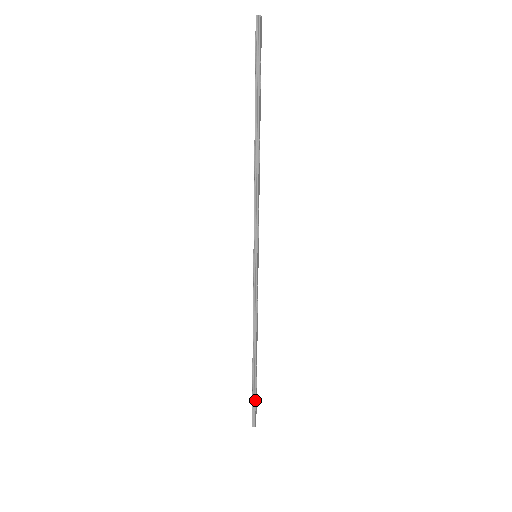
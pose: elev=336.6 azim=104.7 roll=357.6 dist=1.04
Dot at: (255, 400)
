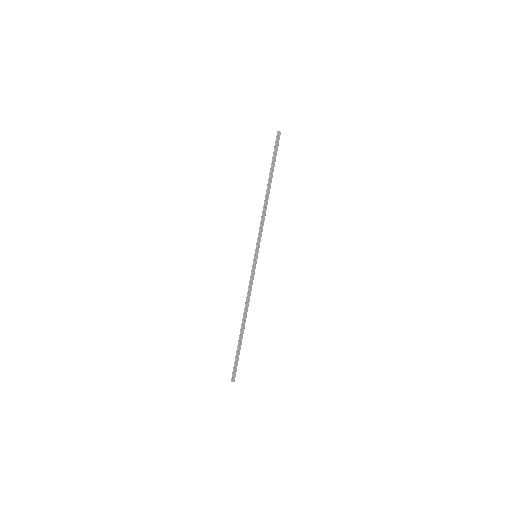
Dot at: (236, 359)
